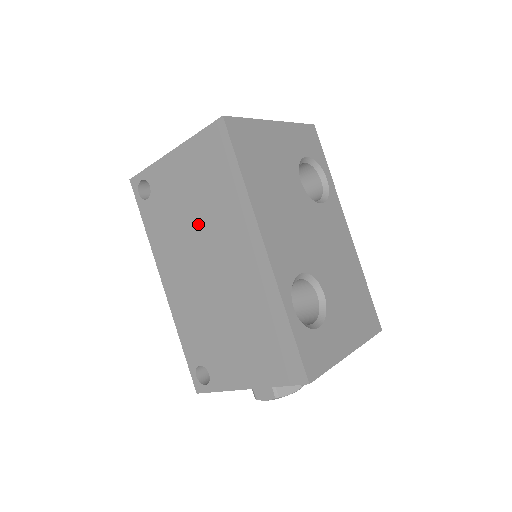
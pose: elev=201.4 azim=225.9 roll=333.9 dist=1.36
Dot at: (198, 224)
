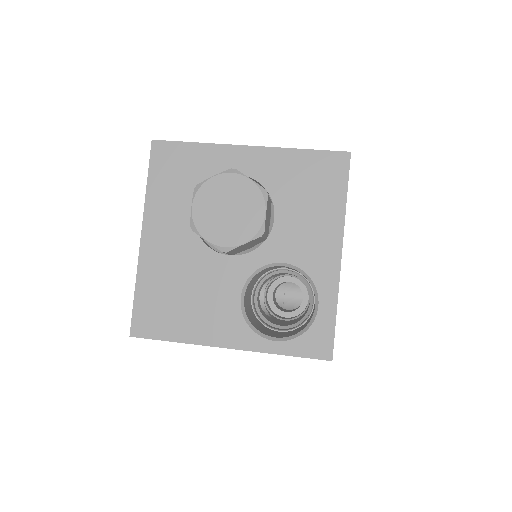
Dot at: occluded
